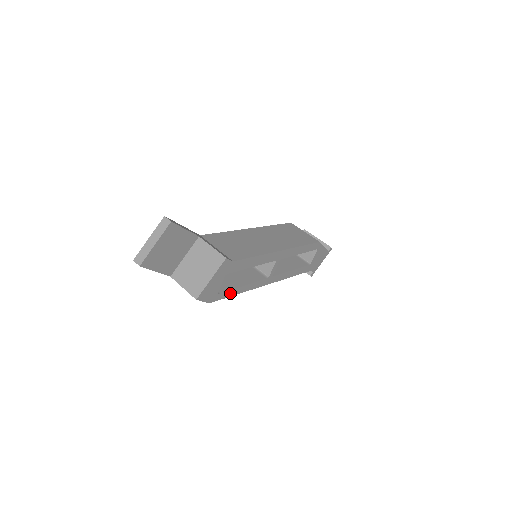
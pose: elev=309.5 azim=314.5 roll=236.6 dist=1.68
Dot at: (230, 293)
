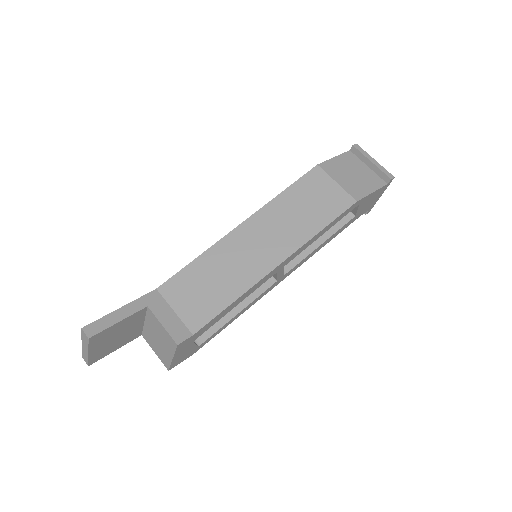
Dot at: (219, 330)
